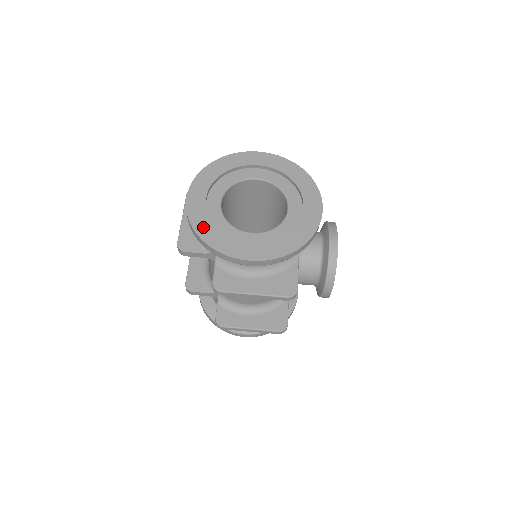
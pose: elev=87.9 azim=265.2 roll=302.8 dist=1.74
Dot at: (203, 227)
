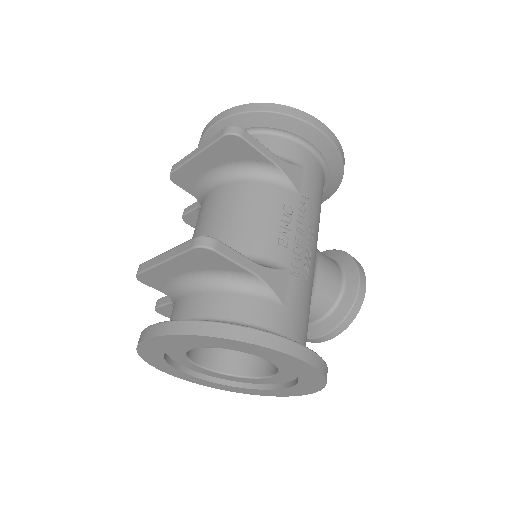
Dot at: (150, 355)
